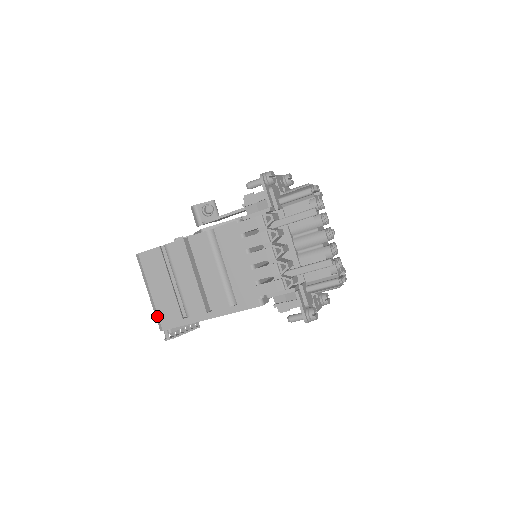
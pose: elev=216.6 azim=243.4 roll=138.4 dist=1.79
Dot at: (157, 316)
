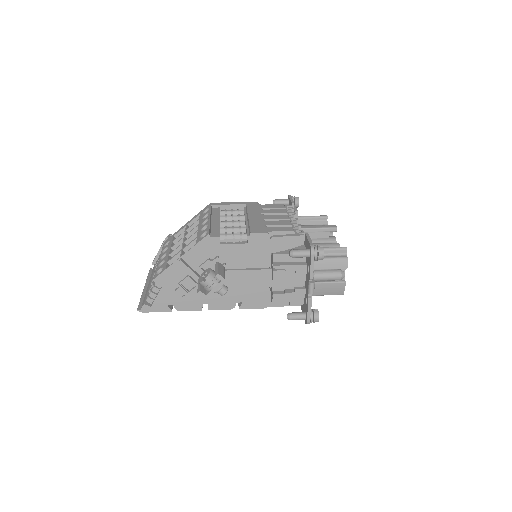
Dot at: occluded
